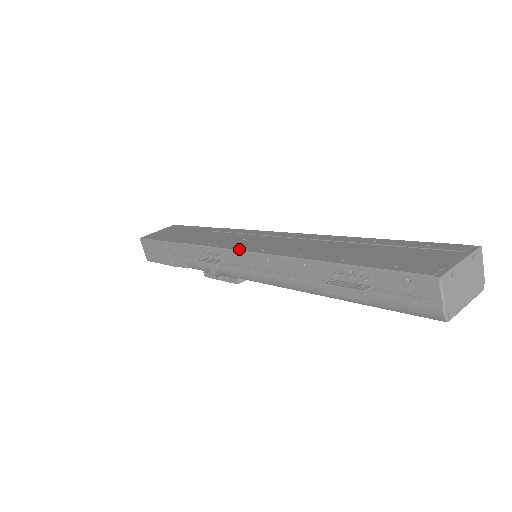
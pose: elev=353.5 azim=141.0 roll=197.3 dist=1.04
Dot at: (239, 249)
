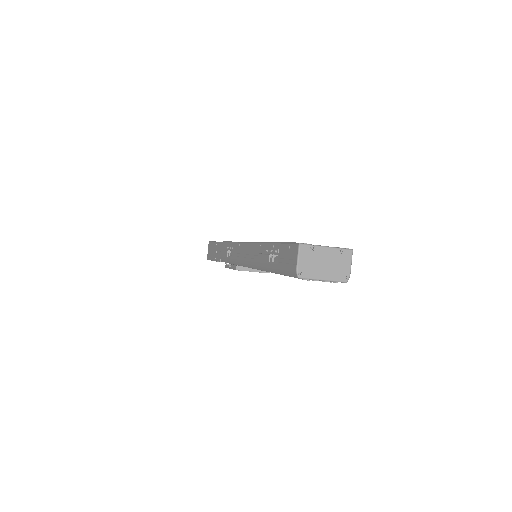
Dot at: occluded
